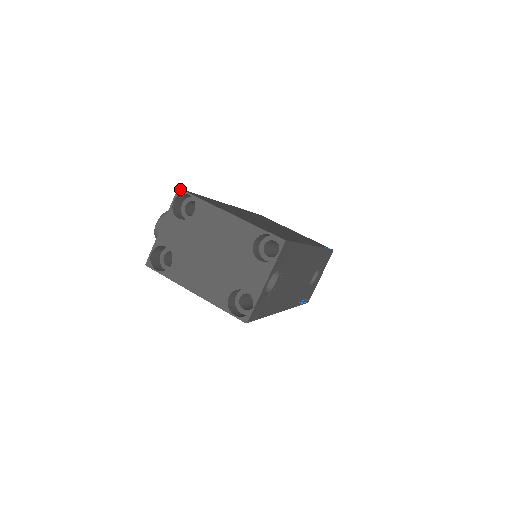
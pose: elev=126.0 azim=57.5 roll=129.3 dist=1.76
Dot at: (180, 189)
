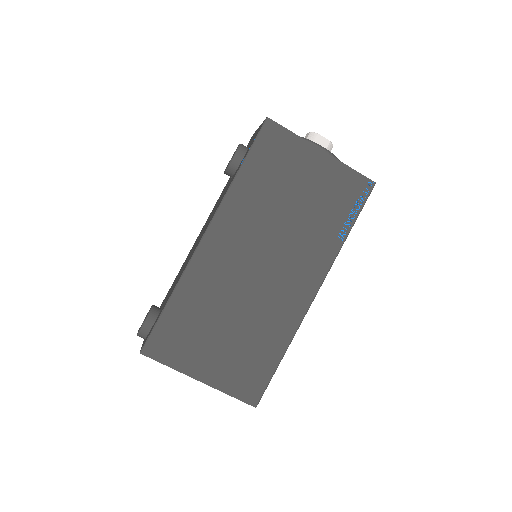
Dot at: occluded
